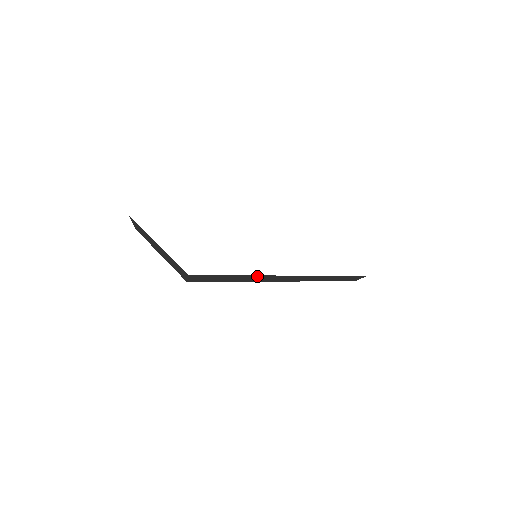
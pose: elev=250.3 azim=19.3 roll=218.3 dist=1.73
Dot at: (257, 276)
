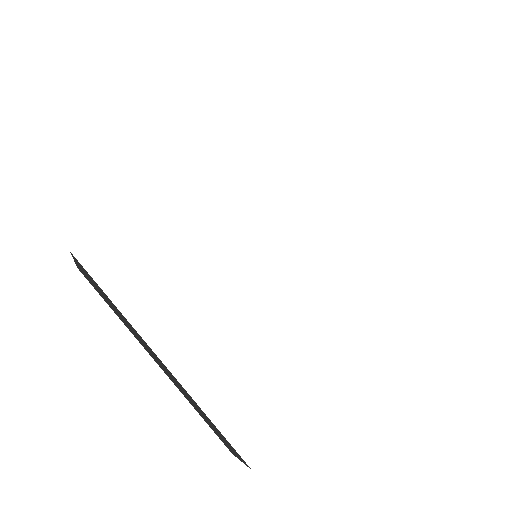
Dot at: occluded
